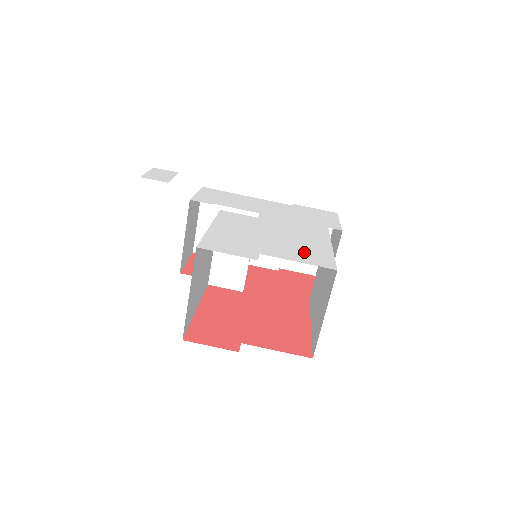
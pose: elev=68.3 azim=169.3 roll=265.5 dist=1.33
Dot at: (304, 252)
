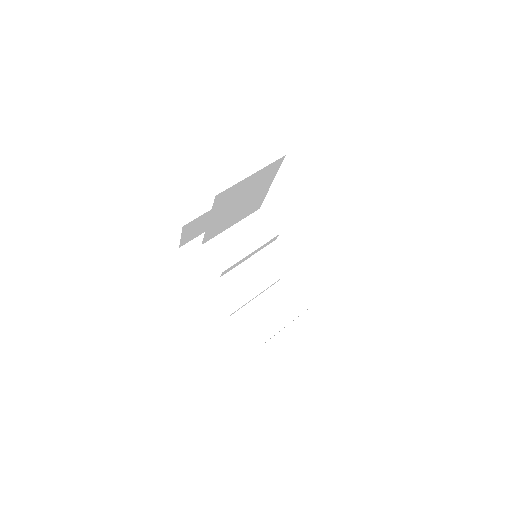
Dot at: occluded
